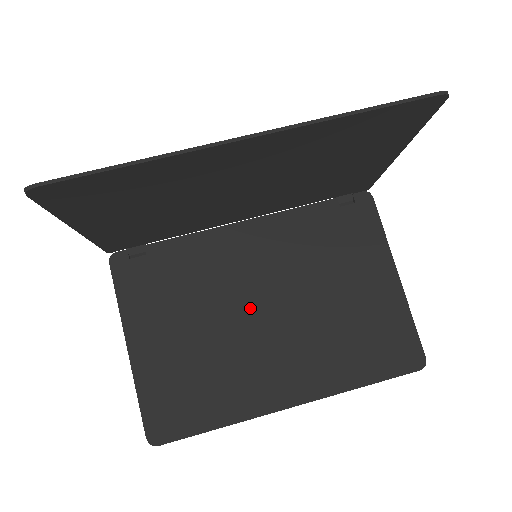
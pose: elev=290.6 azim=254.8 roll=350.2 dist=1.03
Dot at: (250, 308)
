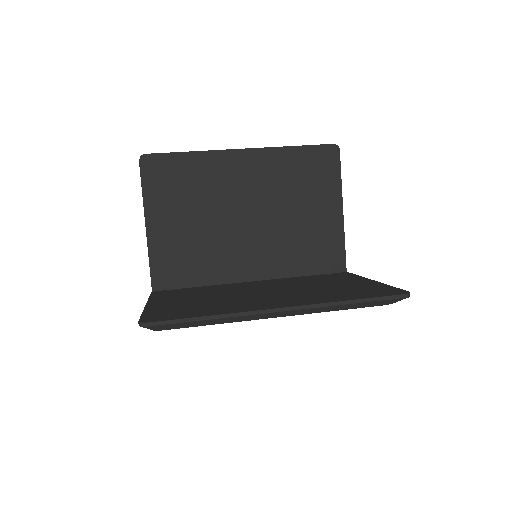
Dot at: (251, 293)
